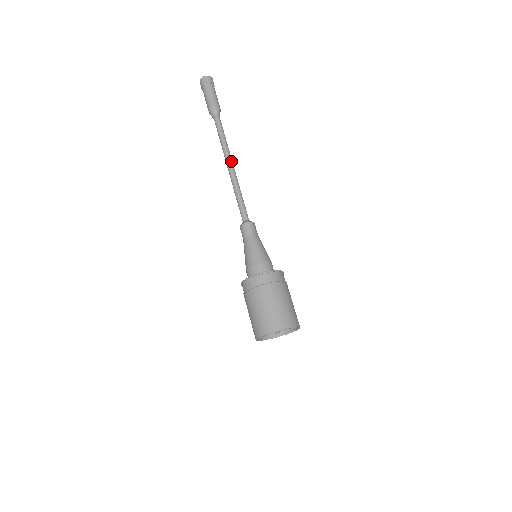
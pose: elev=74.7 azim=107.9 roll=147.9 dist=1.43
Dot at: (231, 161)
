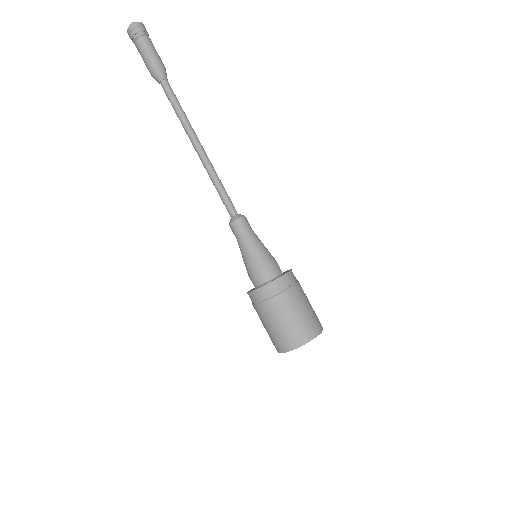
Dot at: (198, 140)
